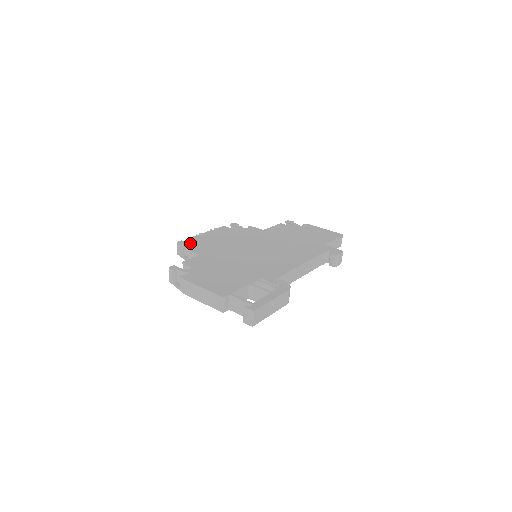
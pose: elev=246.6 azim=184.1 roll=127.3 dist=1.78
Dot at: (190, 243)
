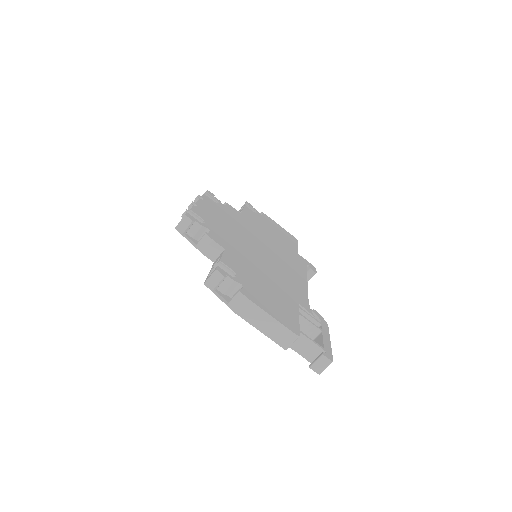
Dot at: occluded
